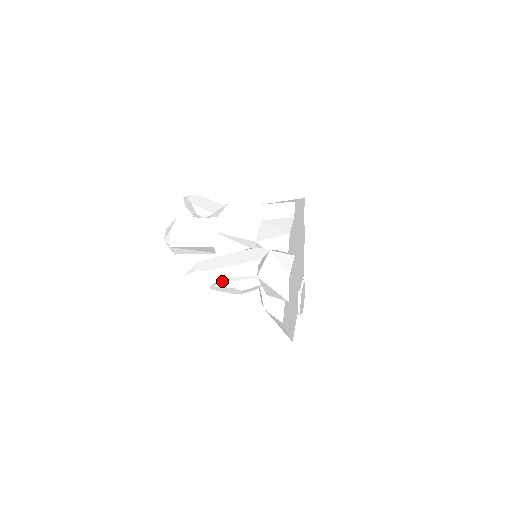
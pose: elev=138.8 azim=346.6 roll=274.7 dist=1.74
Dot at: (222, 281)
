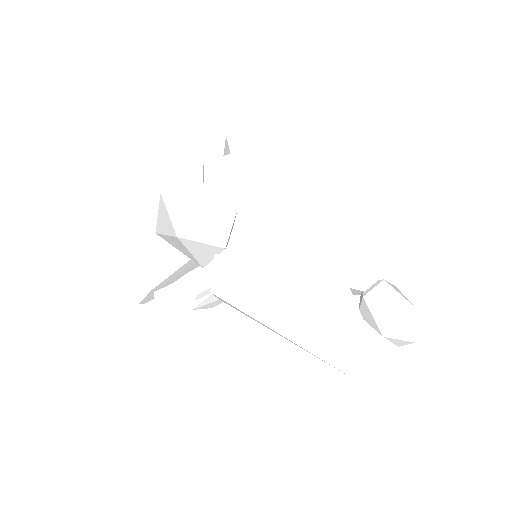
Dot at: (159, 280)
